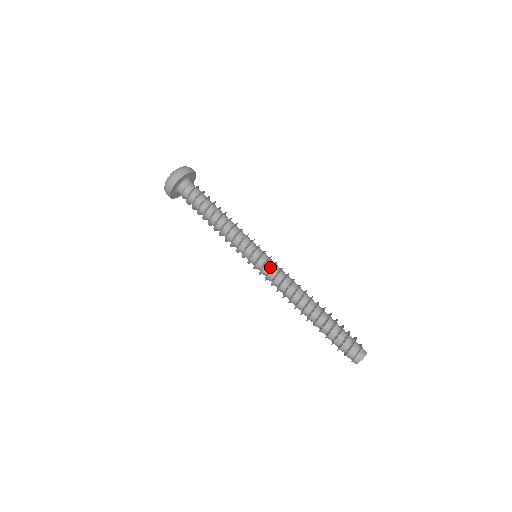
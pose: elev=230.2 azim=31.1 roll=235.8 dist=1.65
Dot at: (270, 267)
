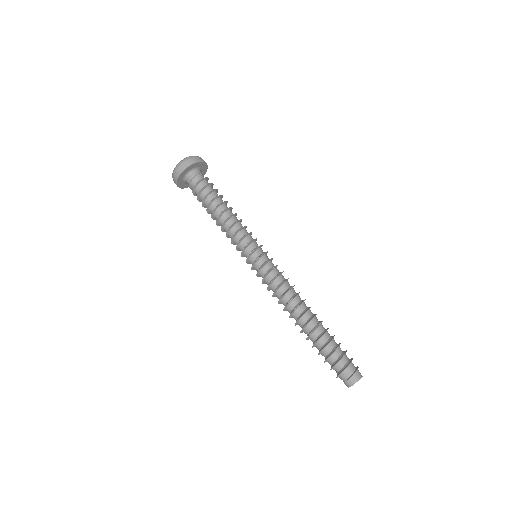
Dot at: (271, 267)
